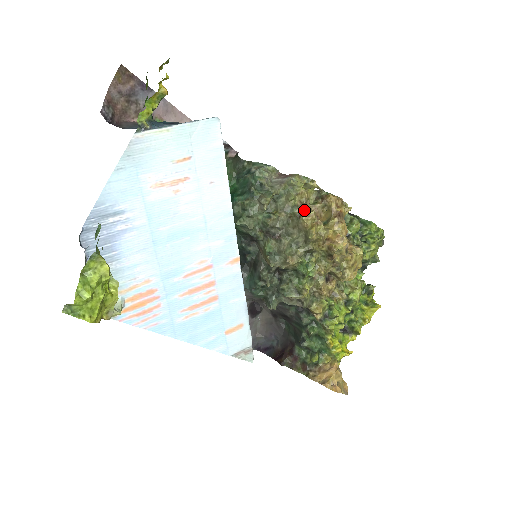
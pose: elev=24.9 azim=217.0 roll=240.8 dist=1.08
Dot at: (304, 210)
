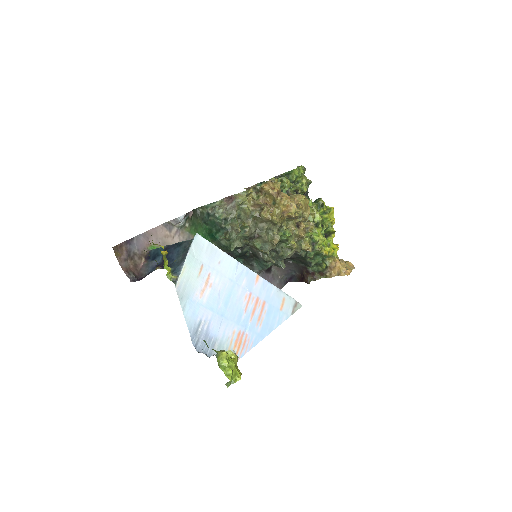
Dot at: (258, 210)
